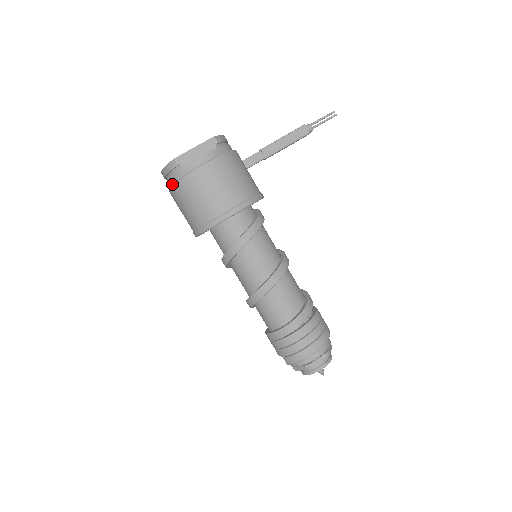
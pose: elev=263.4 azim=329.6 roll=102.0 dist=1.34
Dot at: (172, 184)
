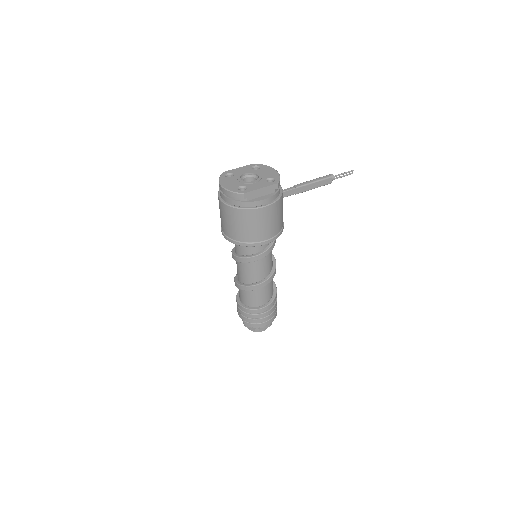
Dot at: (231, 205)
